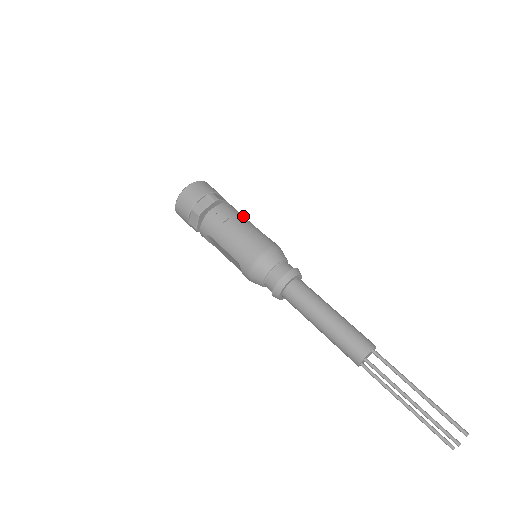
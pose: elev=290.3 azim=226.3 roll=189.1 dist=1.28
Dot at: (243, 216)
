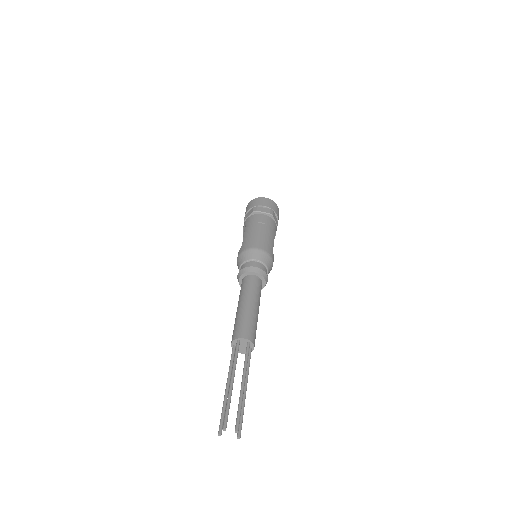
Dot at: occluded
